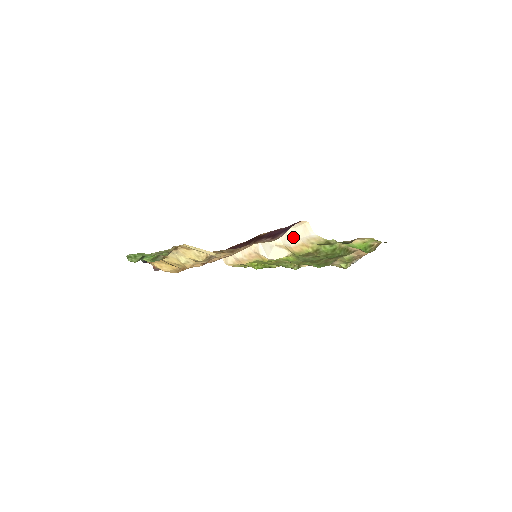
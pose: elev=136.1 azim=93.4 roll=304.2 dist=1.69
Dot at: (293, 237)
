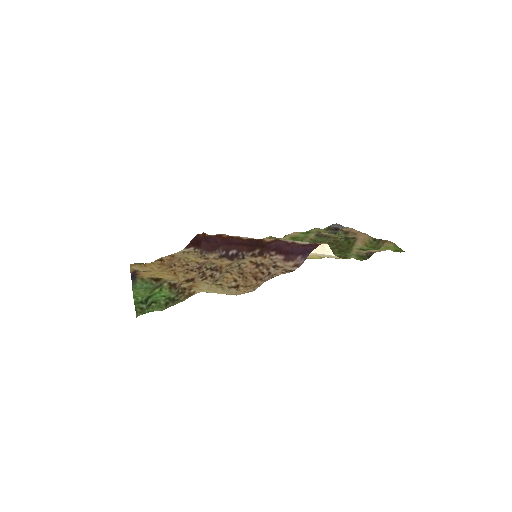
Dot at: occluded
